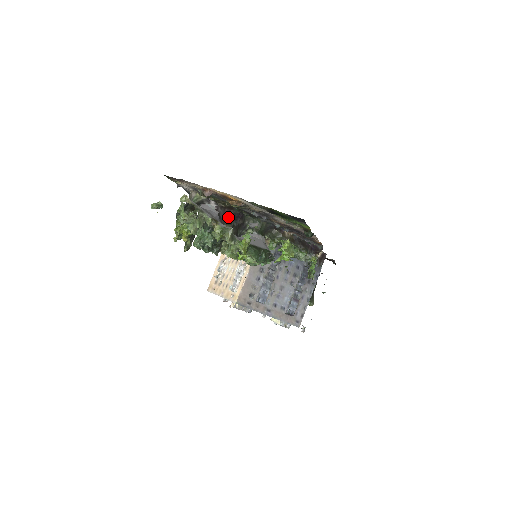
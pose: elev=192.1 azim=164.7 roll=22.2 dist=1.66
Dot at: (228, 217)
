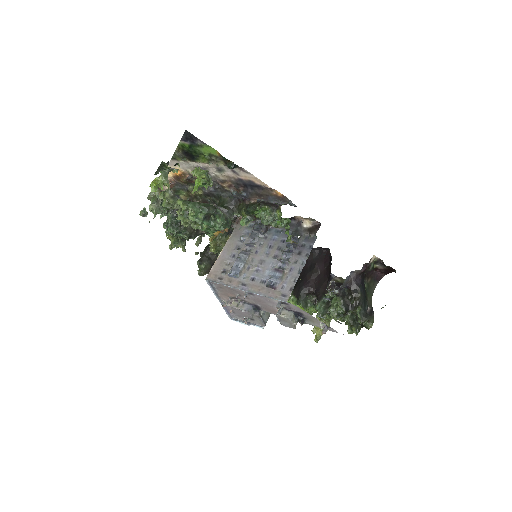
Dot at: occluded
